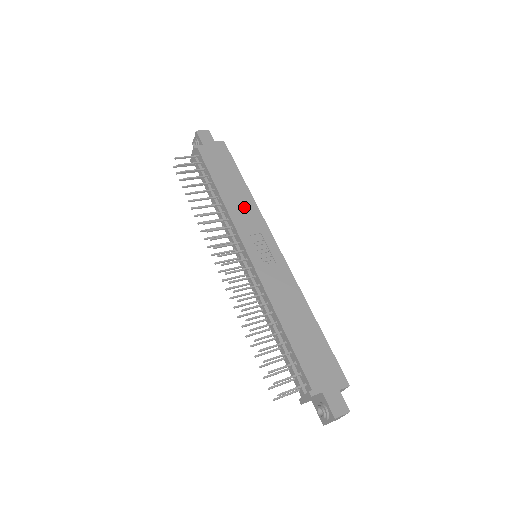
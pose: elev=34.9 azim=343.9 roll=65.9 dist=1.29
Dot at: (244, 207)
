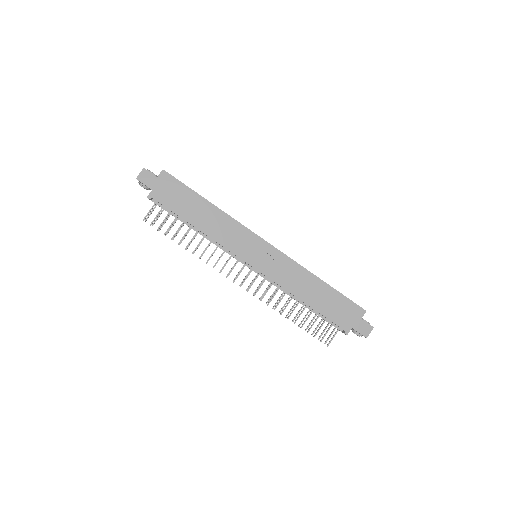
Dot at: (223, 227)
